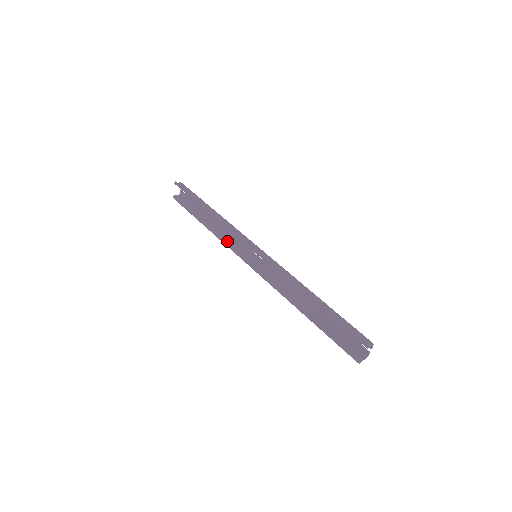
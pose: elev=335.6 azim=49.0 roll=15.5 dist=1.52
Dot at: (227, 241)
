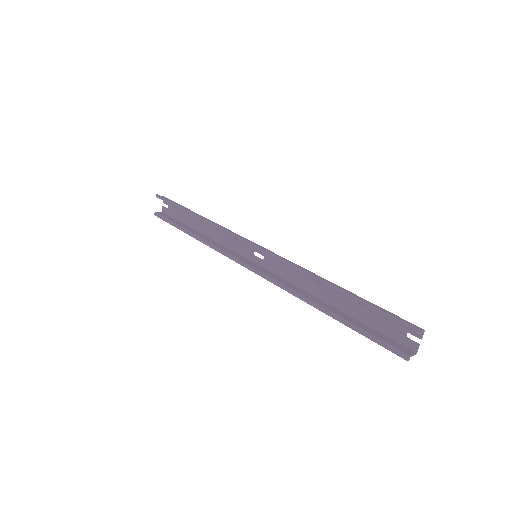
Dot at: (219, 247)
